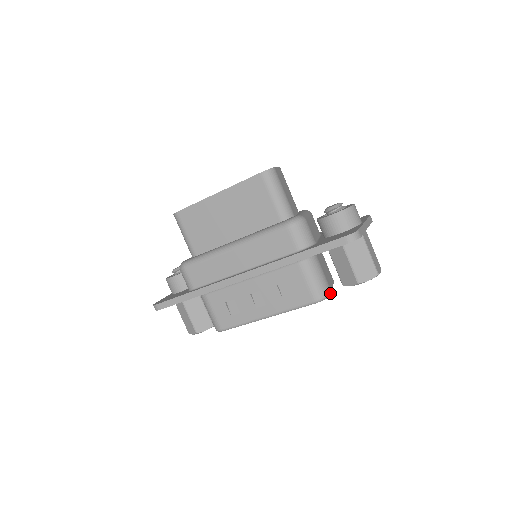
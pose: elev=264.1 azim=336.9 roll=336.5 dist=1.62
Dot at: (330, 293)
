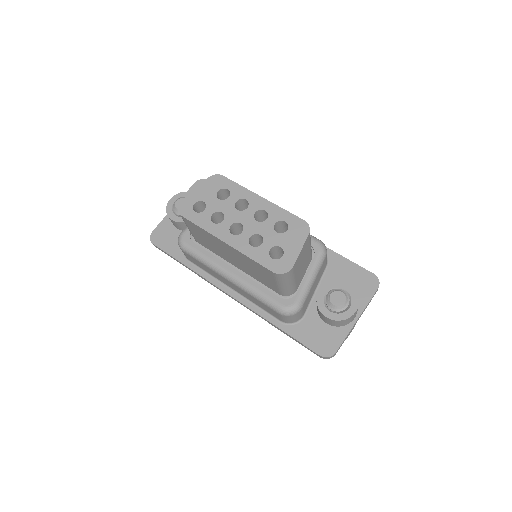
Dot at: occluded
